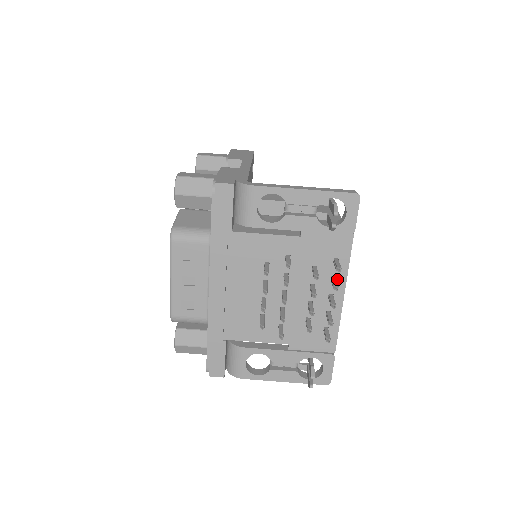
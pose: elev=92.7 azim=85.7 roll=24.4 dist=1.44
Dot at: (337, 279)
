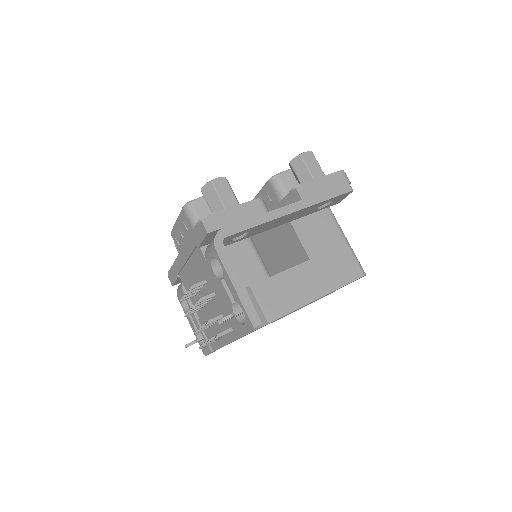
Dot at: (228, 335)
